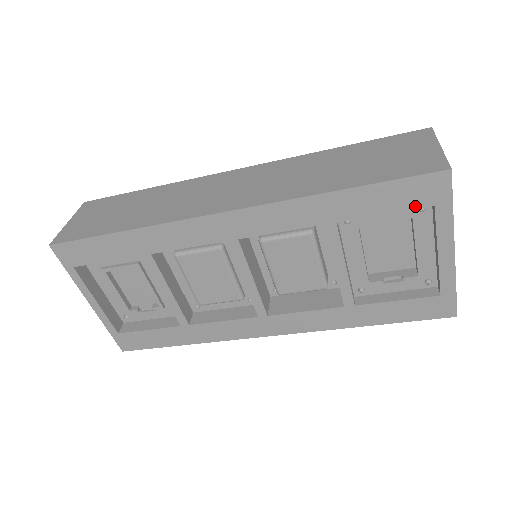
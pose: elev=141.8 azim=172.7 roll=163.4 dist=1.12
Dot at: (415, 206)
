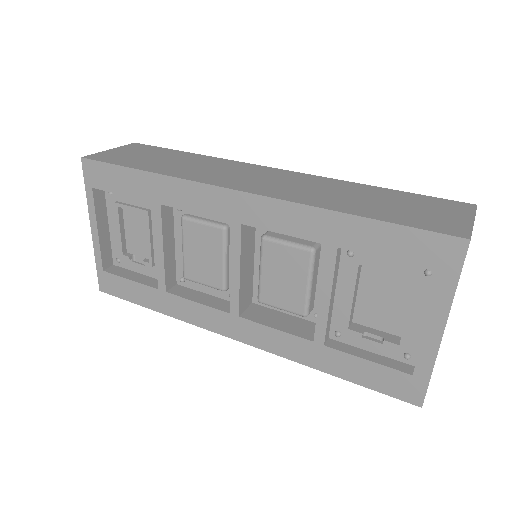
Dot at: (420, 264)
